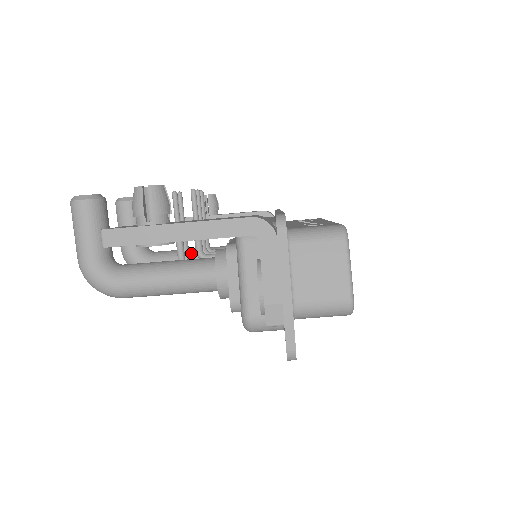
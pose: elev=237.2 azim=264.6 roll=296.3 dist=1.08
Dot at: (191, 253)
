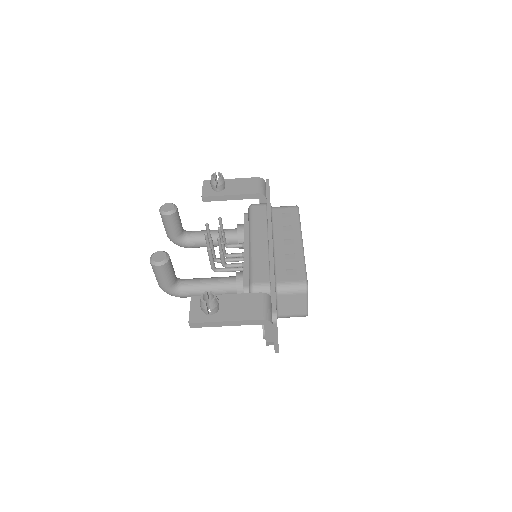
Dot at: (213, 238)
